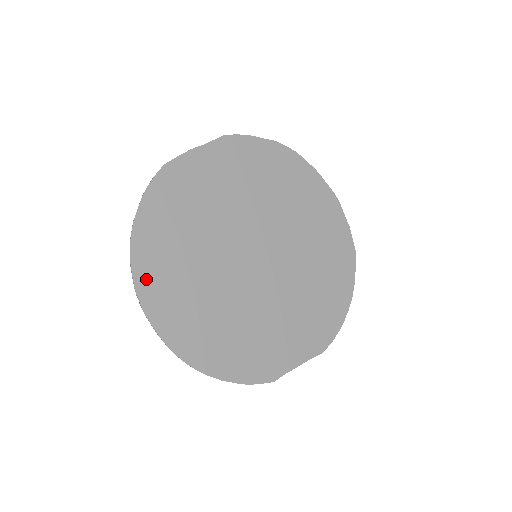
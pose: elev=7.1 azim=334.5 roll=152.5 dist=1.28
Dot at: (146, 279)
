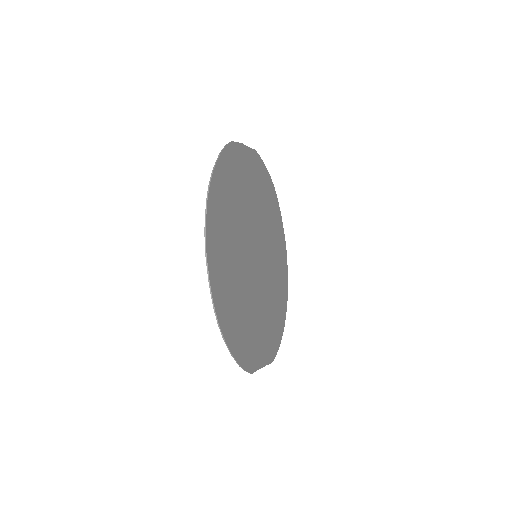
Dot at: (212, 226)
